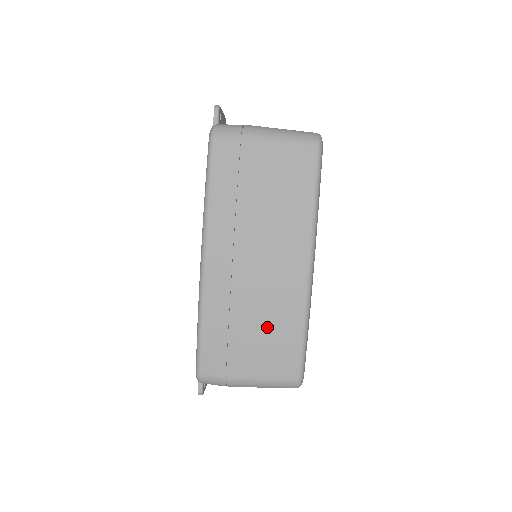
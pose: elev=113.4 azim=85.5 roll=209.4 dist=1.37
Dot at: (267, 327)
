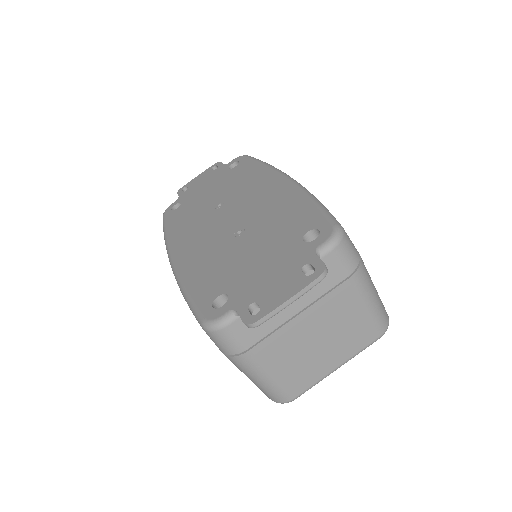
Dot at: occluded
